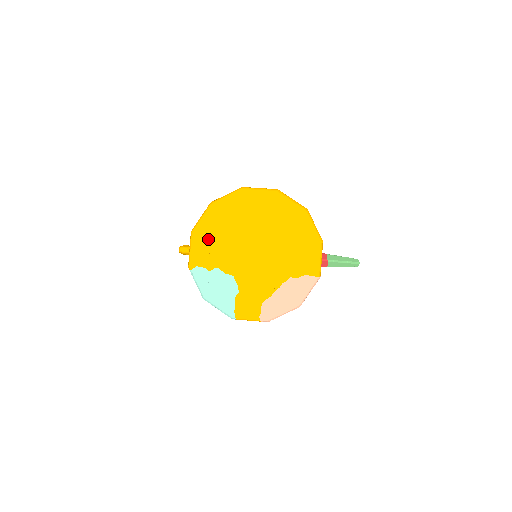
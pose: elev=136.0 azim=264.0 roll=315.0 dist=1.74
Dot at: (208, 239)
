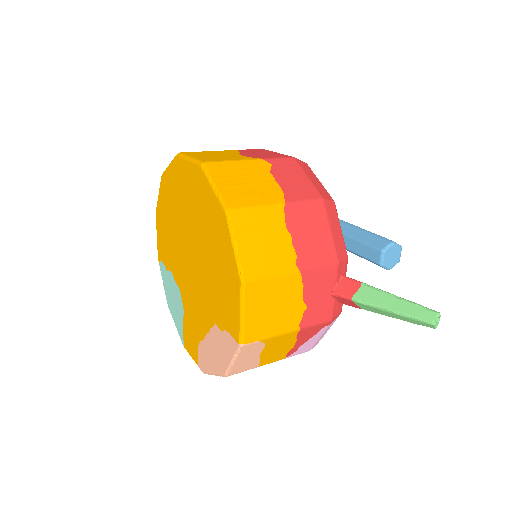
Dot at: (164, 227)
